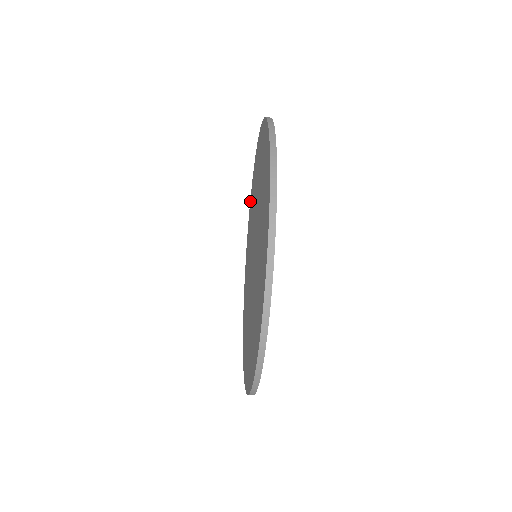
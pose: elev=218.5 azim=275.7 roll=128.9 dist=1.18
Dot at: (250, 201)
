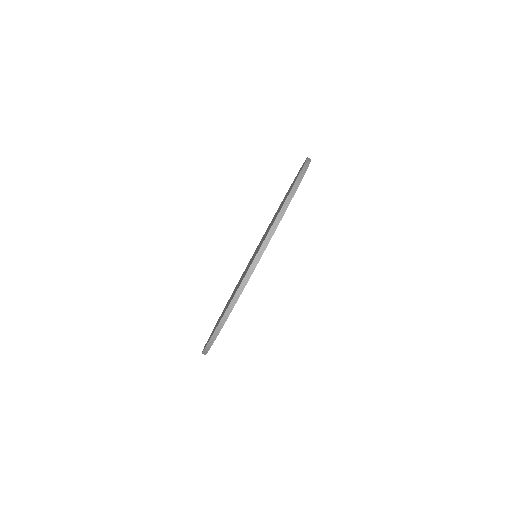
Dot at: occluded
